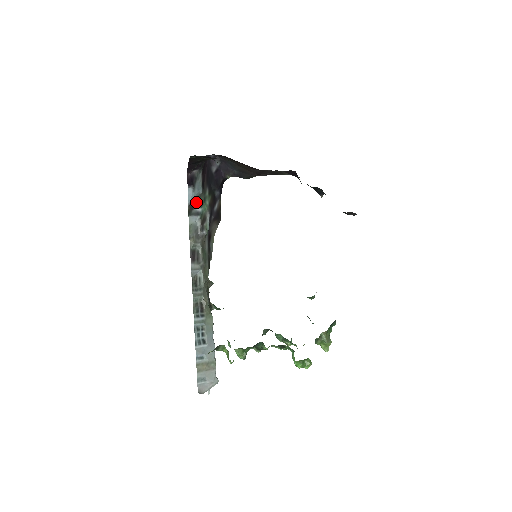
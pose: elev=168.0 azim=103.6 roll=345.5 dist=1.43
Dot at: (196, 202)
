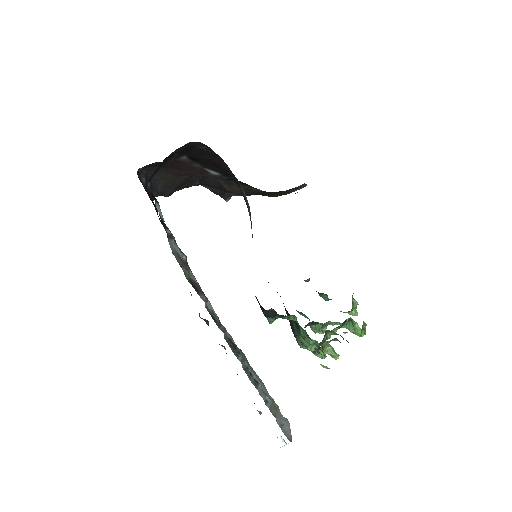
Dot at: (162, 223)
